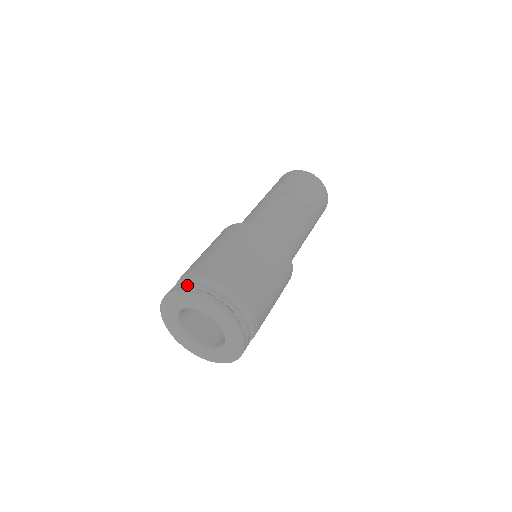
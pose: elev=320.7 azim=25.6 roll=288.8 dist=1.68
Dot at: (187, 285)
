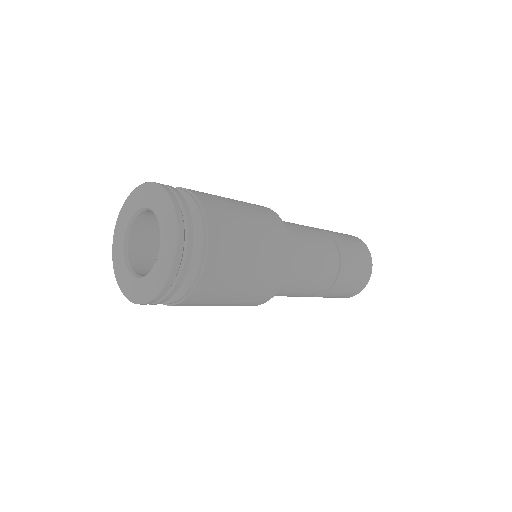
Dot at: occluded
